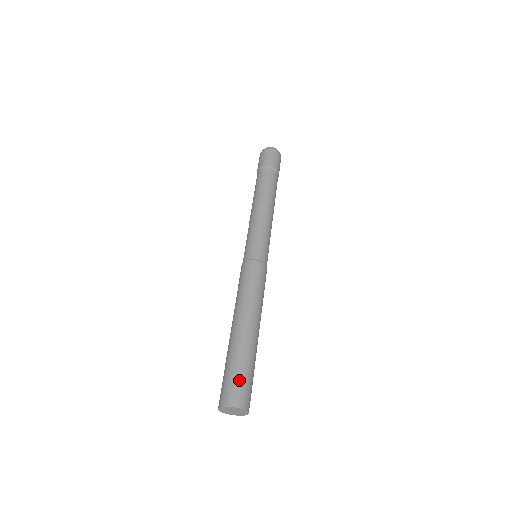
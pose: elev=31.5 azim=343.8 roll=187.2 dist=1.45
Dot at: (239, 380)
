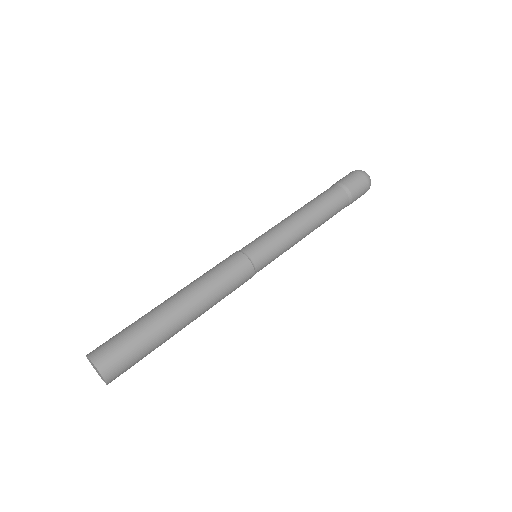
Dot at: (114, 336)
